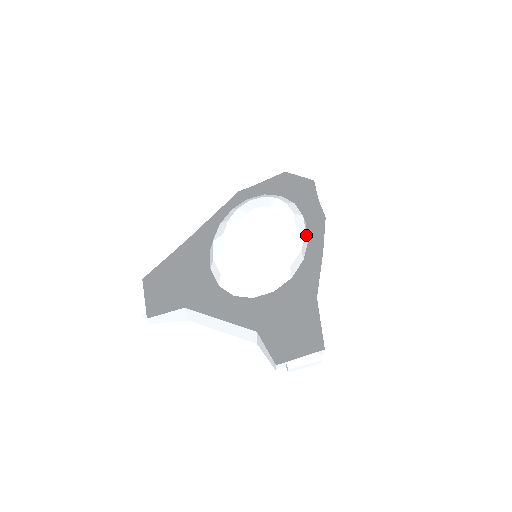
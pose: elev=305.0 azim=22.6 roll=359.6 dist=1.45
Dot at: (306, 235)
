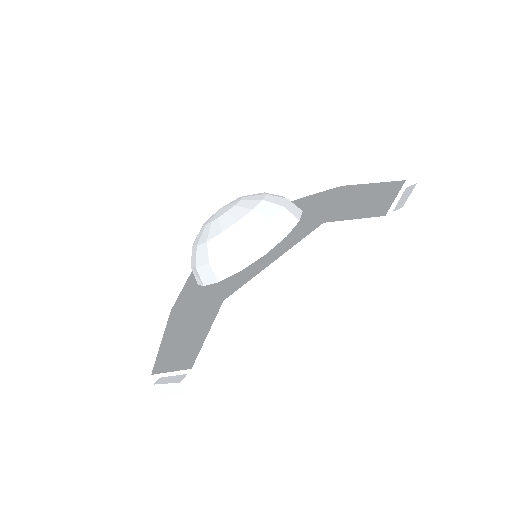
Dot at: occluded
